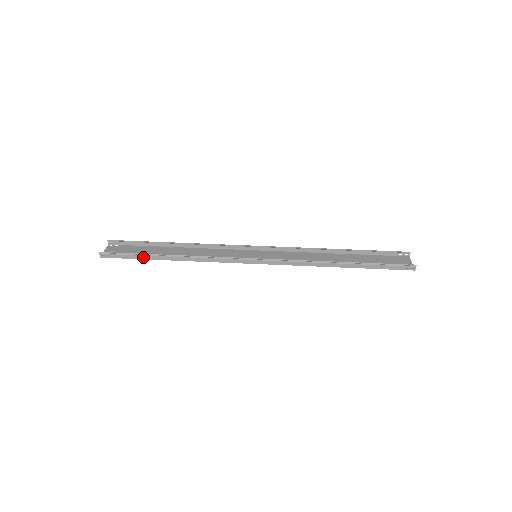
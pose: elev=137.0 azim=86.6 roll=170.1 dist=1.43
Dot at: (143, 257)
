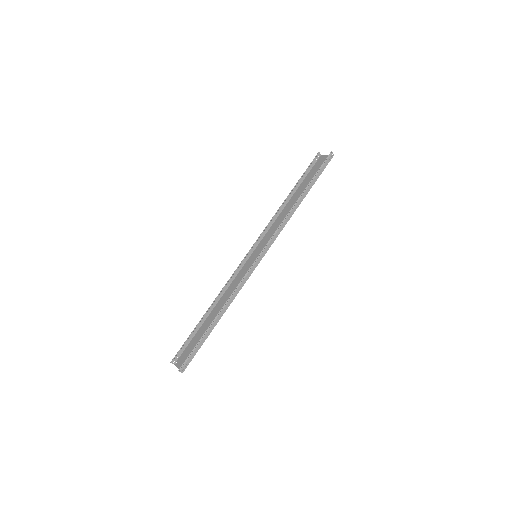
Dot at: (204, 339)
